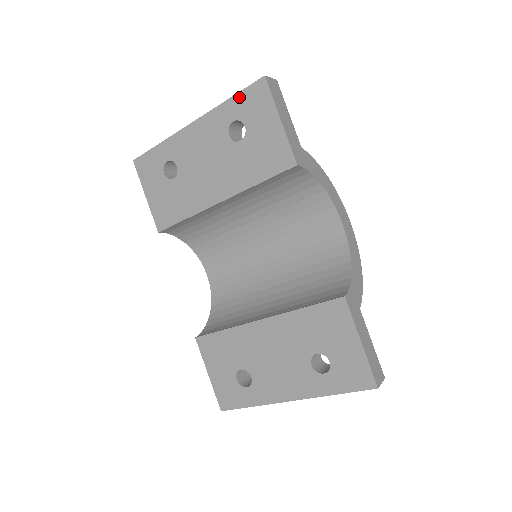
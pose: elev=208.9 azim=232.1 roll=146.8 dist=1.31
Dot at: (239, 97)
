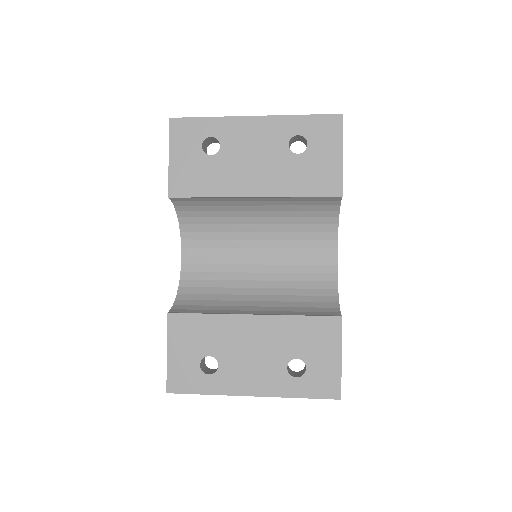
Dot at: (312, 118)
